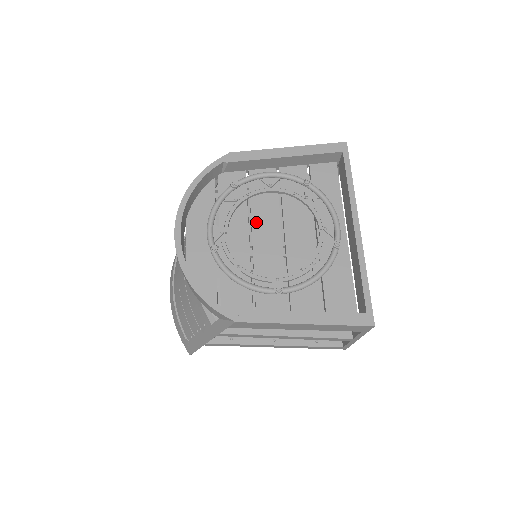
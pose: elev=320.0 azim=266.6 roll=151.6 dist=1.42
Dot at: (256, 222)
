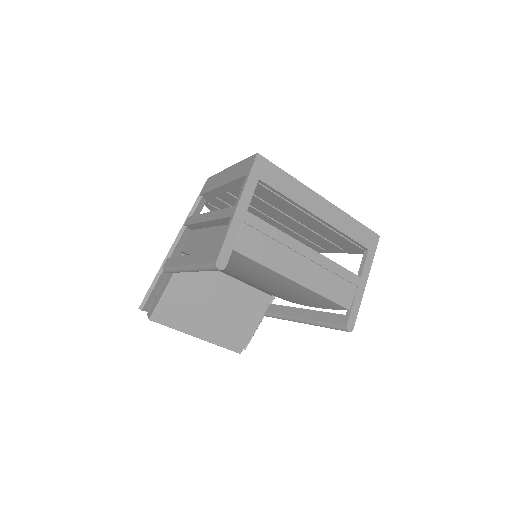
Dot at: occluded
